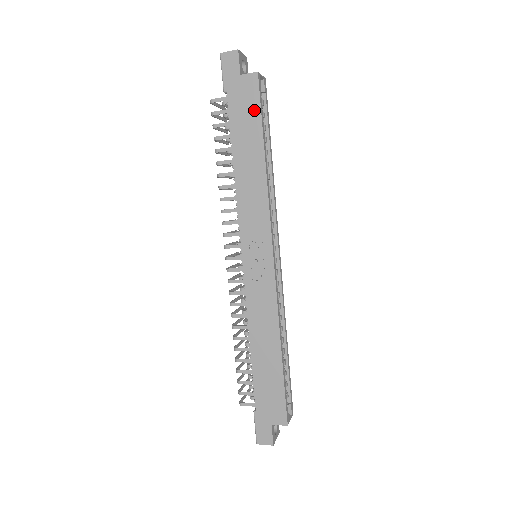
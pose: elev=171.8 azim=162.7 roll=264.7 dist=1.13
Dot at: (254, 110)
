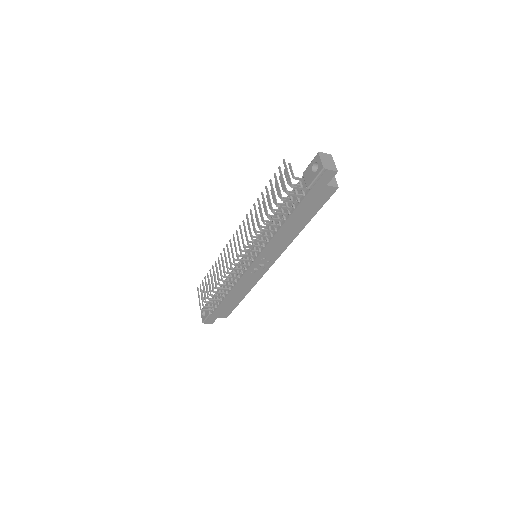
Dot at: (319, 205)
